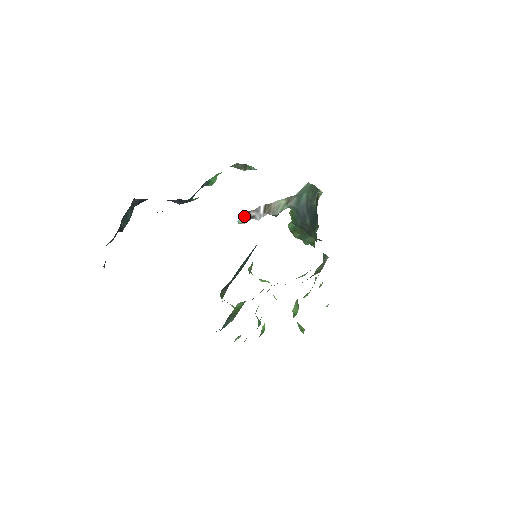
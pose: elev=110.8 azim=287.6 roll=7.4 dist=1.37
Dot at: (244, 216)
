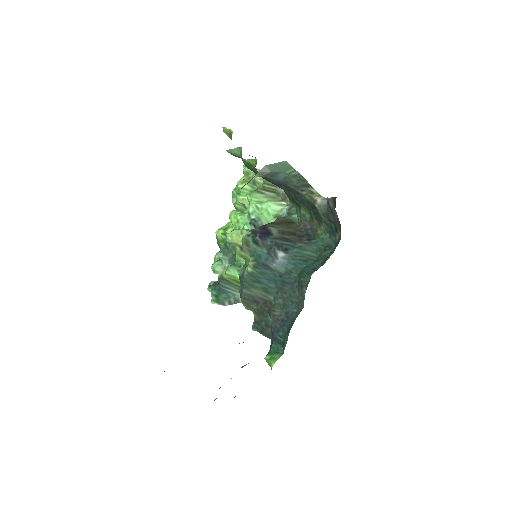
Dot at: occluded
